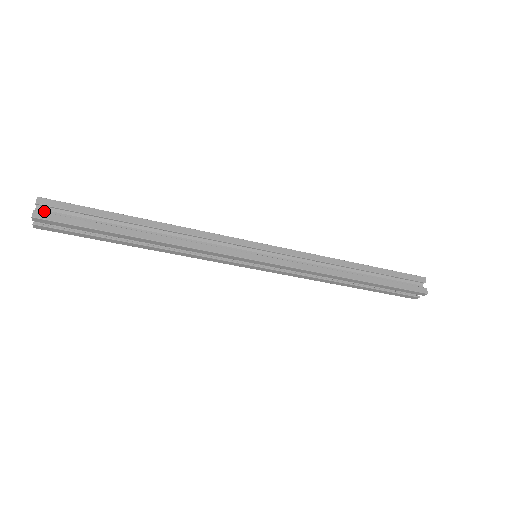
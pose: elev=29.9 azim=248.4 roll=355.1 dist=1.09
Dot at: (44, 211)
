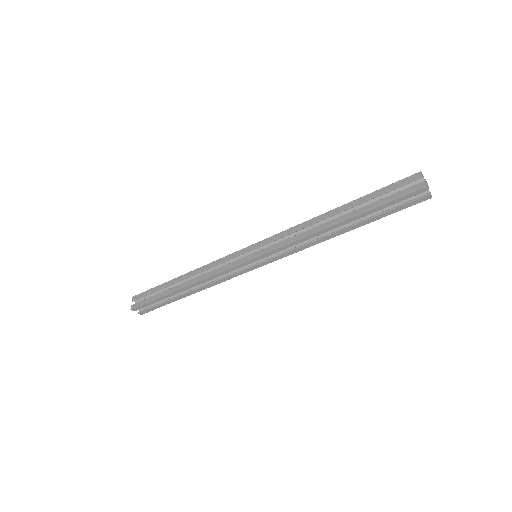
Dot at: occluded
